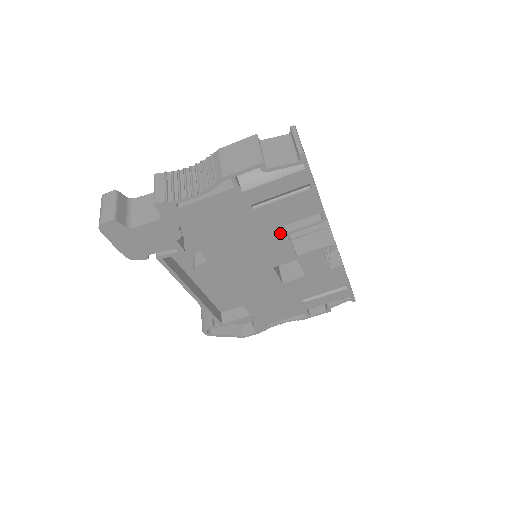
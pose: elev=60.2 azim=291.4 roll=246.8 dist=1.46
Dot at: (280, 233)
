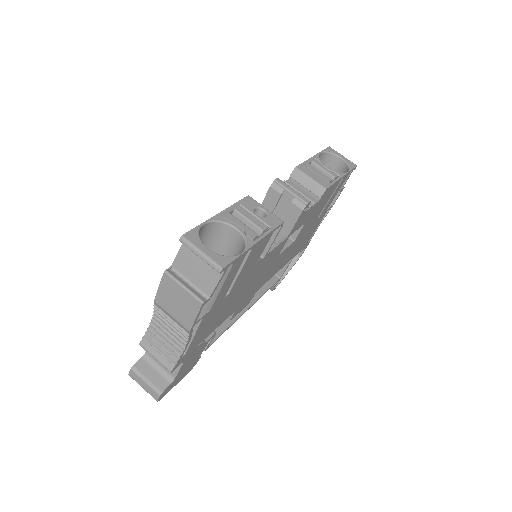
Dot at: (261, 261)
